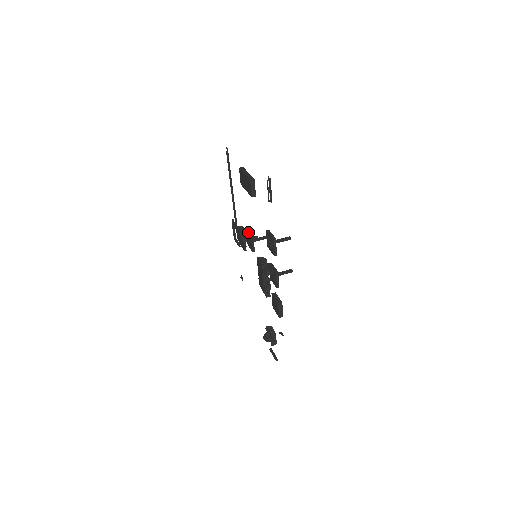
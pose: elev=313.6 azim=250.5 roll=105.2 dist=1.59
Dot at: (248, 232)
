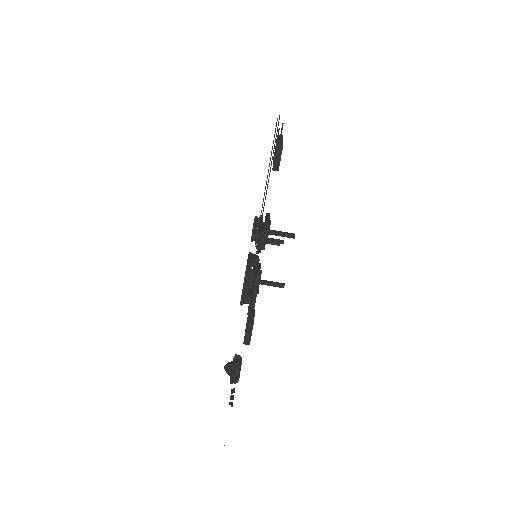
Dot at: (263, 225)
